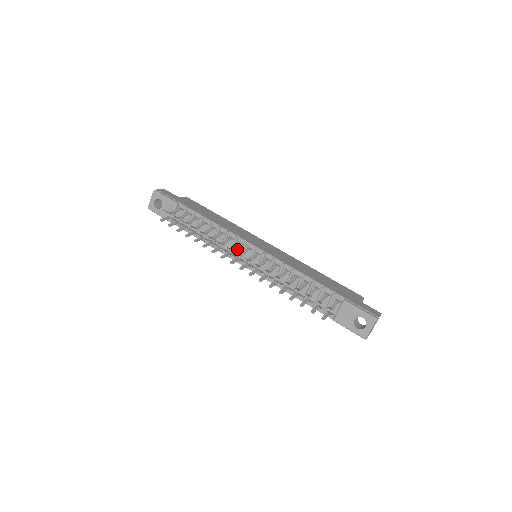
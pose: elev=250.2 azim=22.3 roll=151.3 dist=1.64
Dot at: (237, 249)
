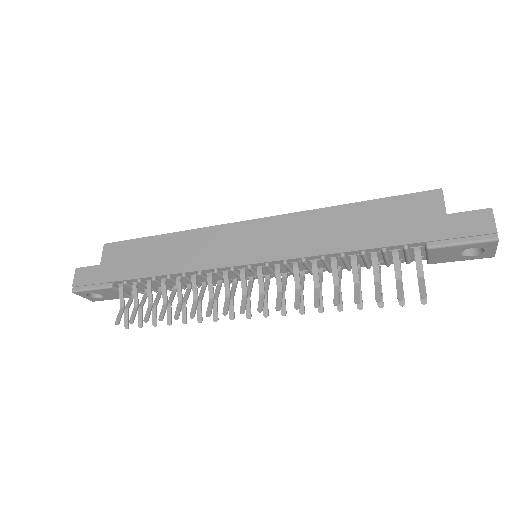
Dot at: (230, 275)
